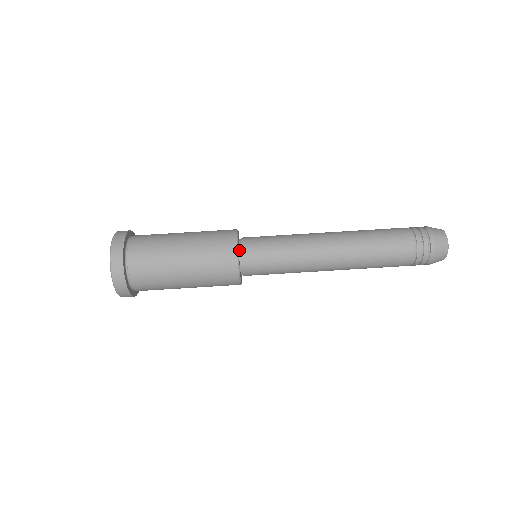
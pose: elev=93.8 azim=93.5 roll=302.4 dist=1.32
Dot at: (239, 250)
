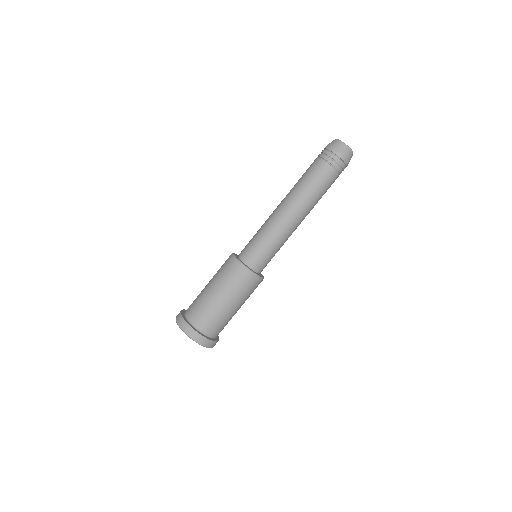
Dot at: (238, 258)
